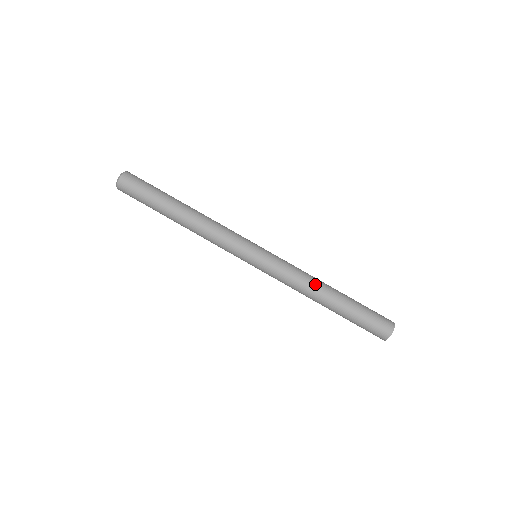
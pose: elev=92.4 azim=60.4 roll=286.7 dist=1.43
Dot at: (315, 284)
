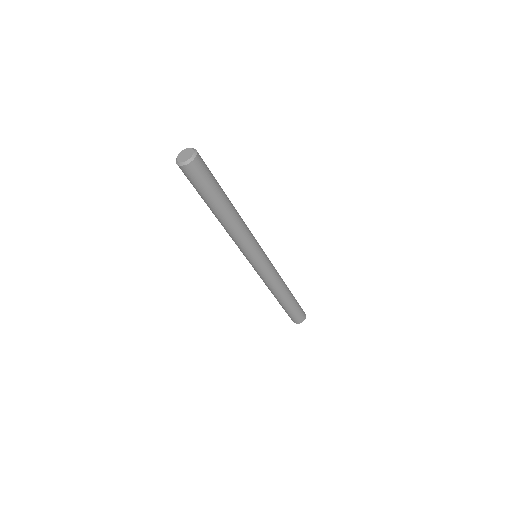
Dot at: (284, 284)
